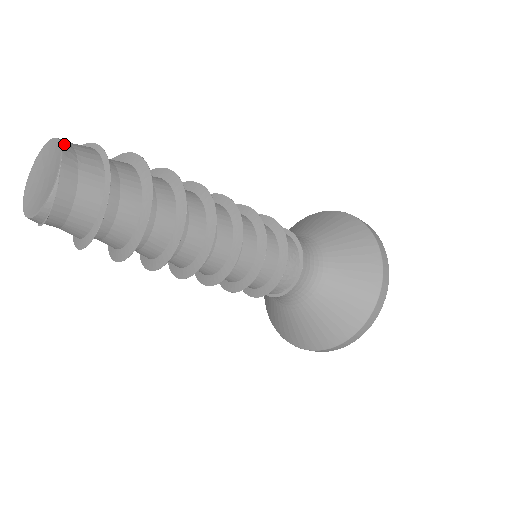
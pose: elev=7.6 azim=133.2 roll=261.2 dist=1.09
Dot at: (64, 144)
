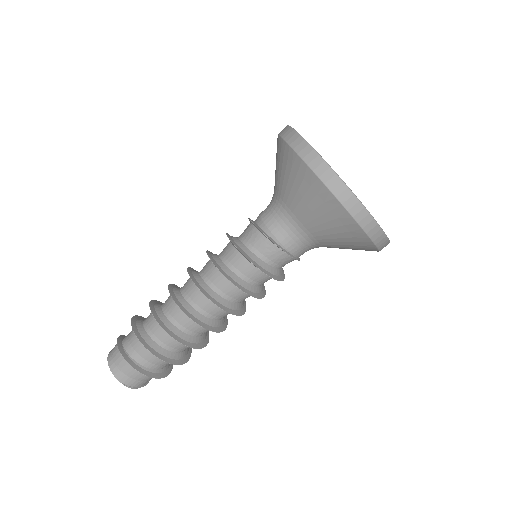
Dot at: (110, 365)
